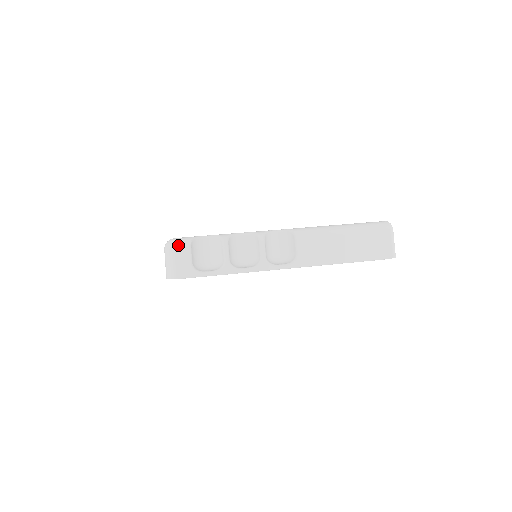
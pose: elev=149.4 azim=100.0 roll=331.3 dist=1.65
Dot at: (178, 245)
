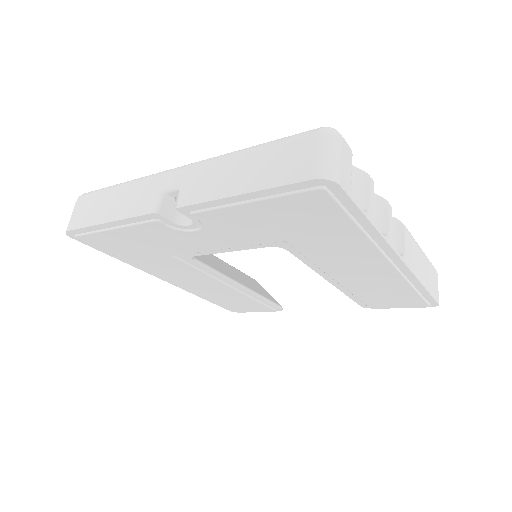
Dot at: (344, 140)
